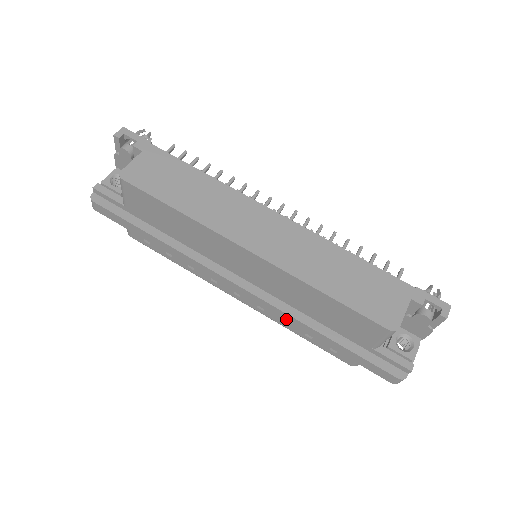
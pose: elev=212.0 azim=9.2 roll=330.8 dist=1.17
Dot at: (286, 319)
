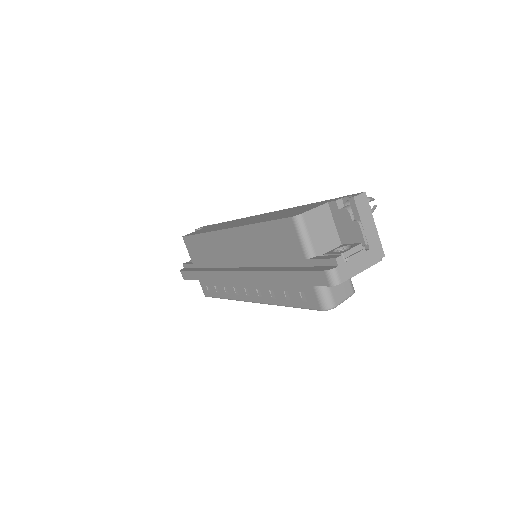
Dot at: (260, 279)
